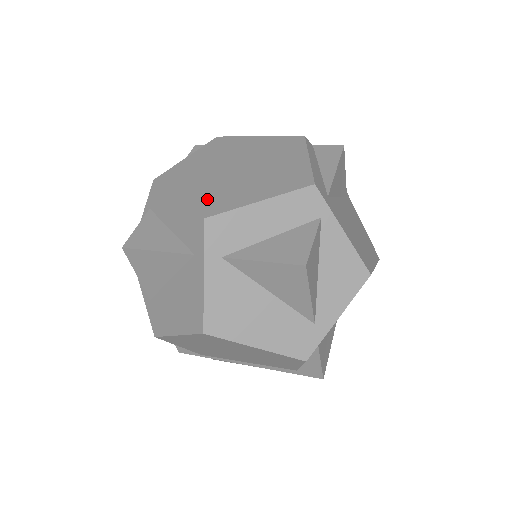
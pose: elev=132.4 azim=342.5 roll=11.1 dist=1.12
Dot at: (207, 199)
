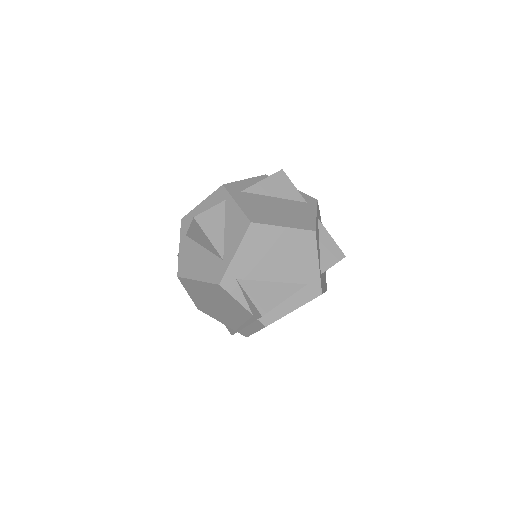
Dot at: occluded
